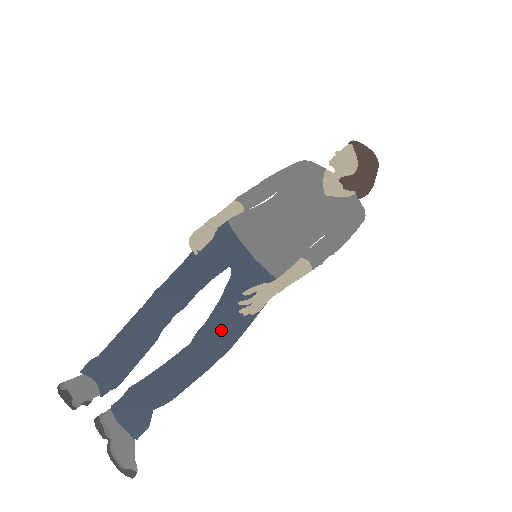
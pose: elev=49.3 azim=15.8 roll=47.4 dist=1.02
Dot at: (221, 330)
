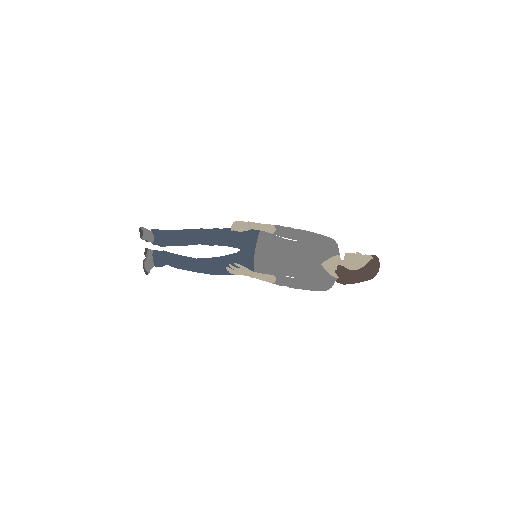
Dot at: (213, 266)
